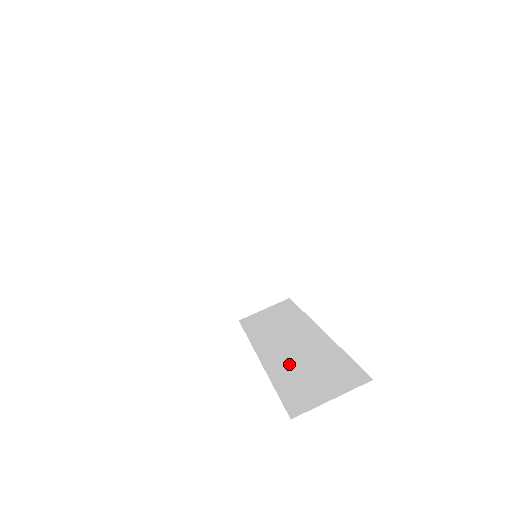
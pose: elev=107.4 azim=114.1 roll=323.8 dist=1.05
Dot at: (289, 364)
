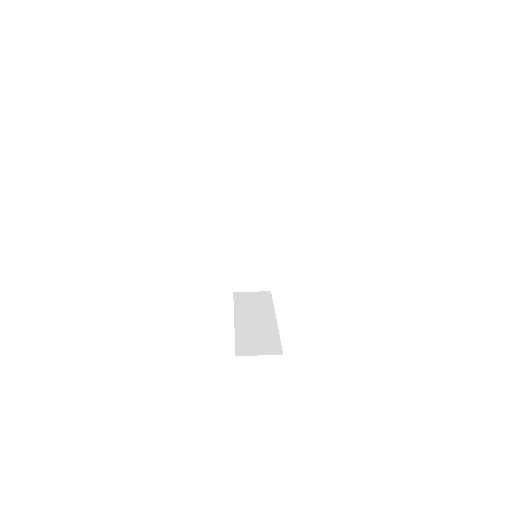
Dot at: occluded
